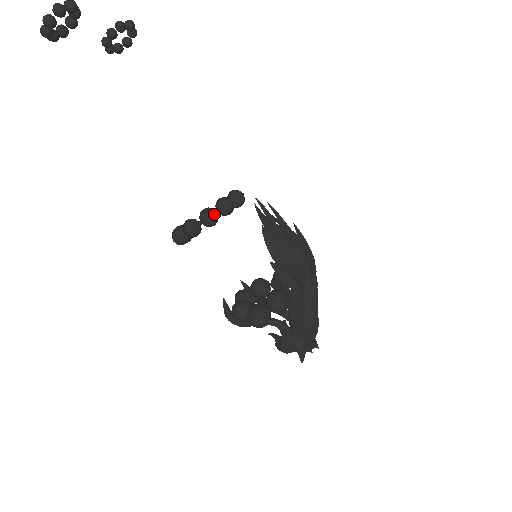
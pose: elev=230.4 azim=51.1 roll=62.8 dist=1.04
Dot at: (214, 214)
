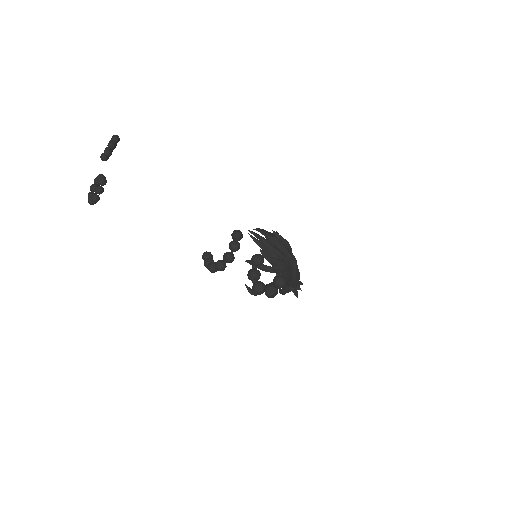
Dot at: (232, 257)
